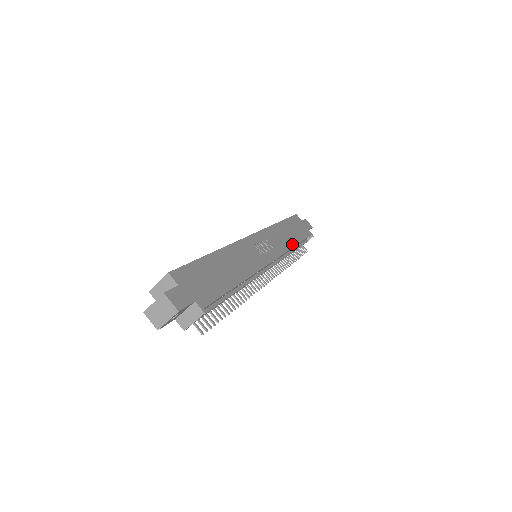
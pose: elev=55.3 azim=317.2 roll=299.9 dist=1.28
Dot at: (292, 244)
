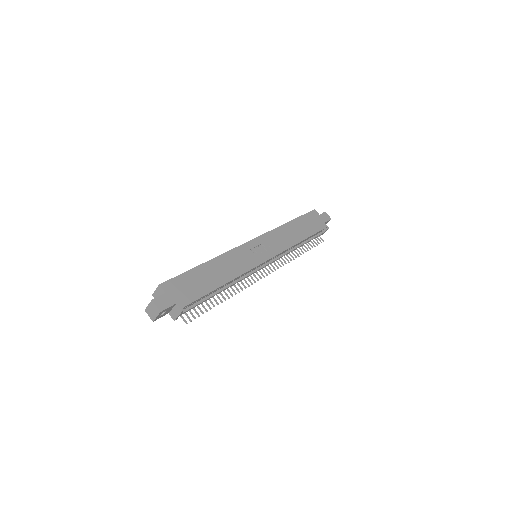
Dot at: (296, 241)
